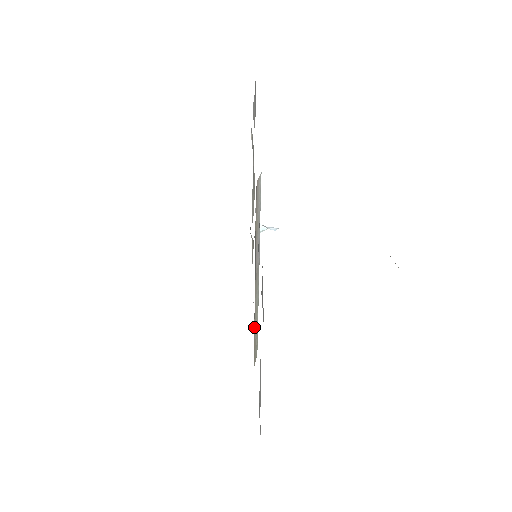
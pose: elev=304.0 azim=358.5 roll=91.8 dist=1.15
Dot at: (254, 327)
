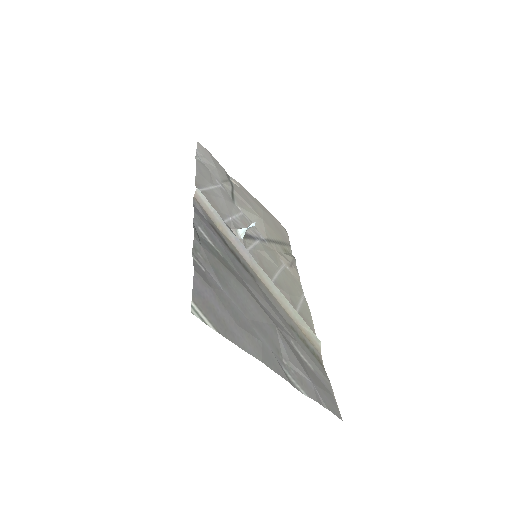
Dot at: (289, 315)
